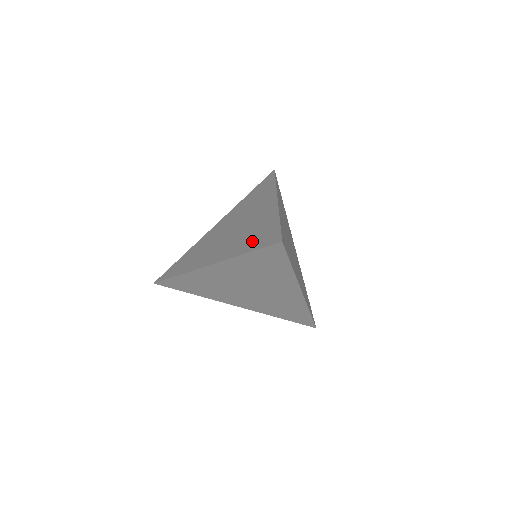
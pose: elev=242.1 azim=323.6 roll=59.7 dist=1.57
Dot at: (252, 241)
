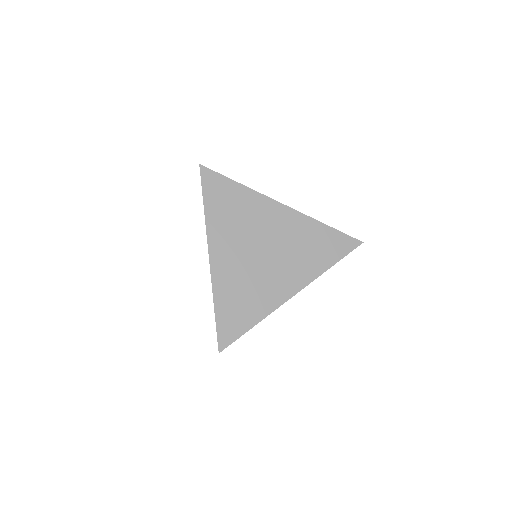
Dot at: (230, 307)
